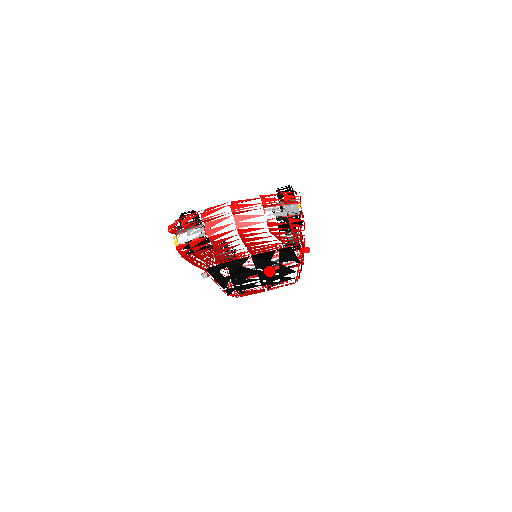
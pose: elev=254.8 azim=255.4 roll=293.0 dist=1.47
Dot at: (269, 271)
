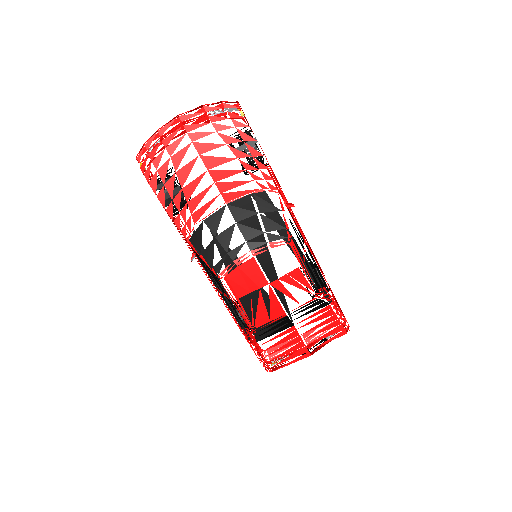
Dot at: (299, 322)
